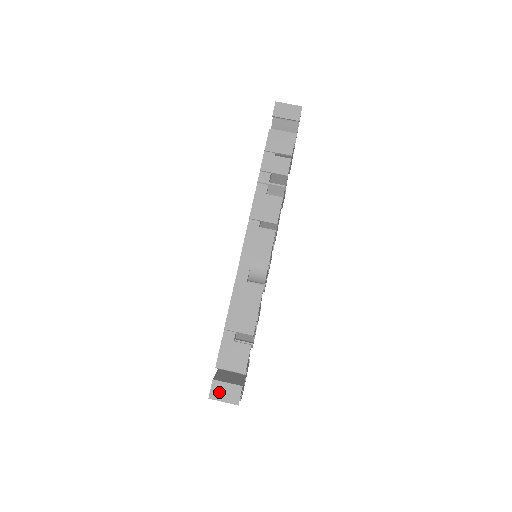
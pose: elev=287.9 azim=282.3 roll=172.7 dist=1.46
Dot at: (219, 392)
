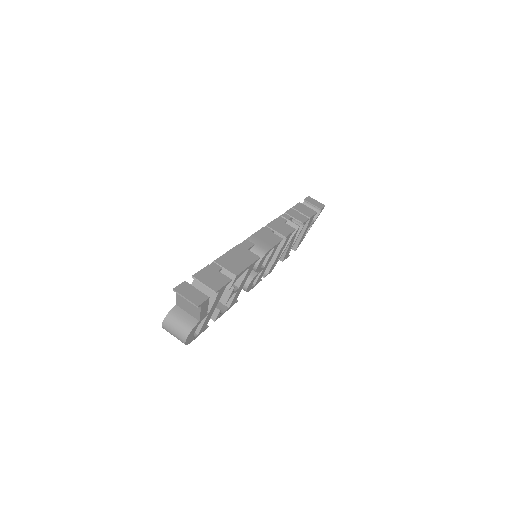
Dot at: (185, 290)
